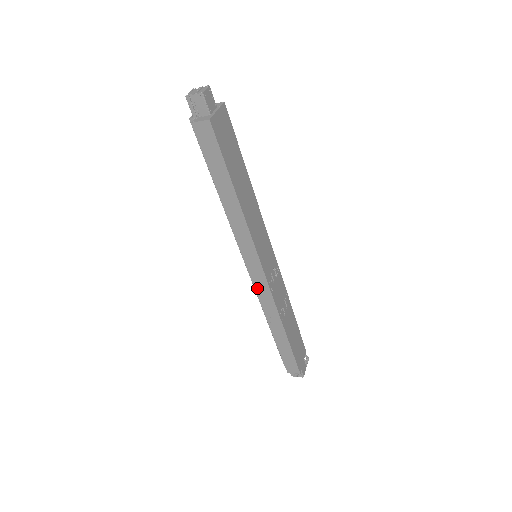
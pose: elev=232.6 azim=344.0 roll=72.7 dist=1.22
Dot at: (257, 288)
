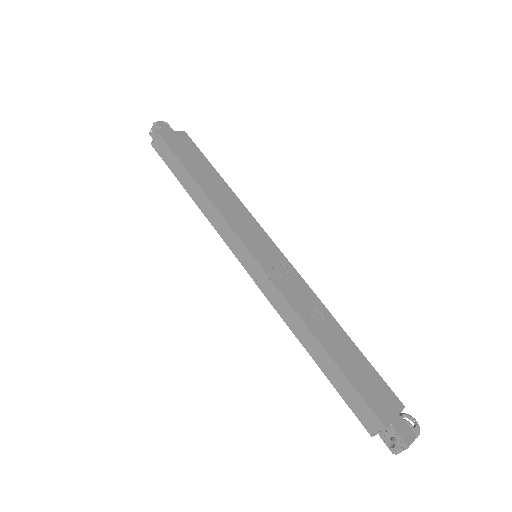
Dot at: (261, 287)
